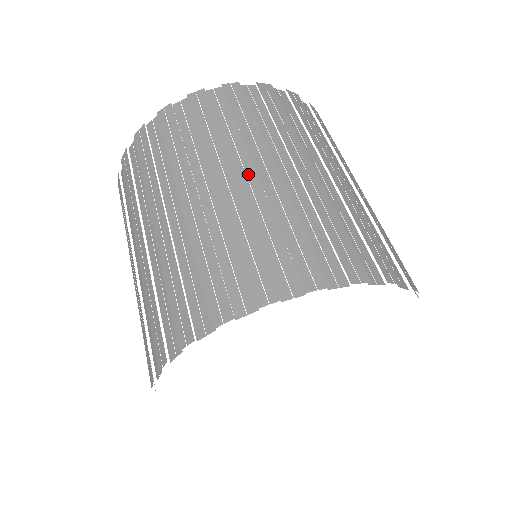
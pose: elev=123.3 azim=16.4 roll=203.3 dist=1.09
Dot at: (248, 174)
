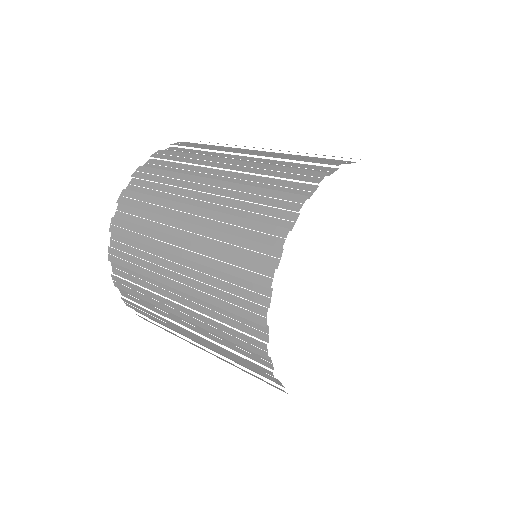
Dot at: occluded
